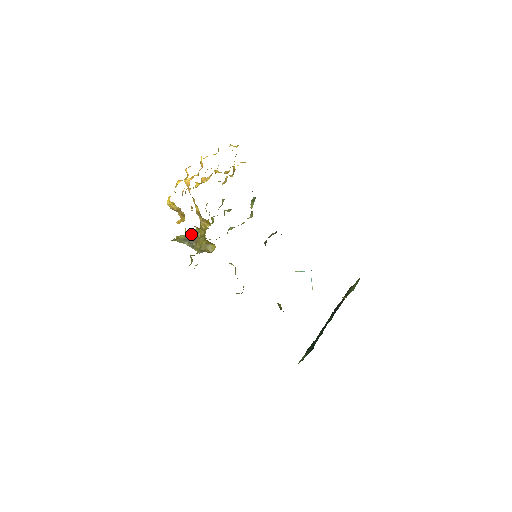
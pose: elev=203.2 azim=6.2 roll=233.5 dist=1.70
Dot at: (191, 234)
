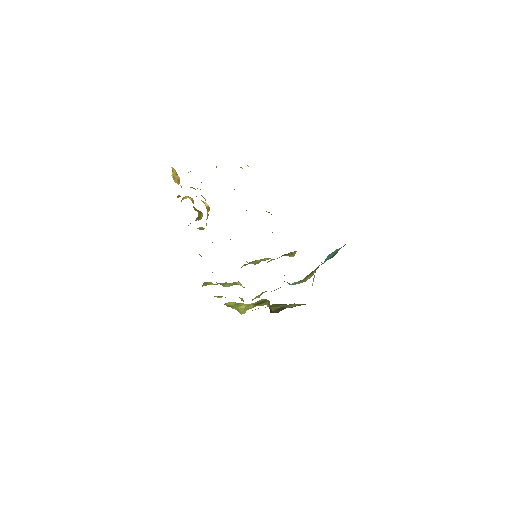
Dot at: (197, 228)
